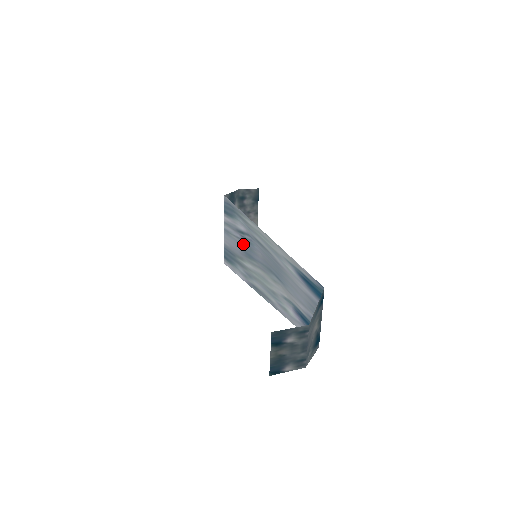
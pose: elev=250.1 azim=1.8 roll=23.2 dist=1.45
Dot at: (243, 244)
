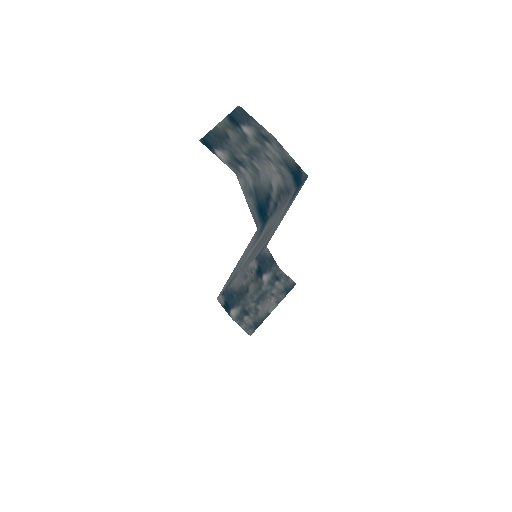
Dot at: (252, 256)
